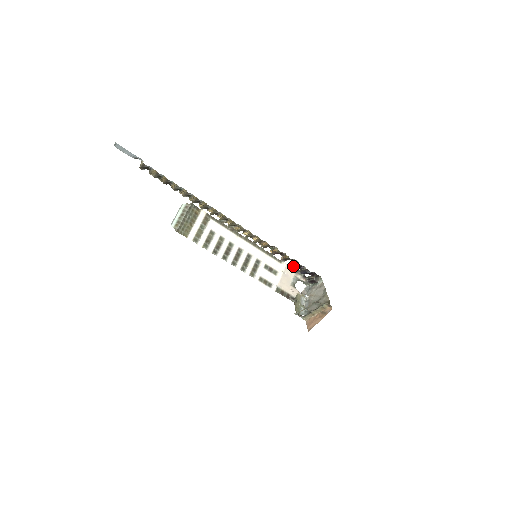
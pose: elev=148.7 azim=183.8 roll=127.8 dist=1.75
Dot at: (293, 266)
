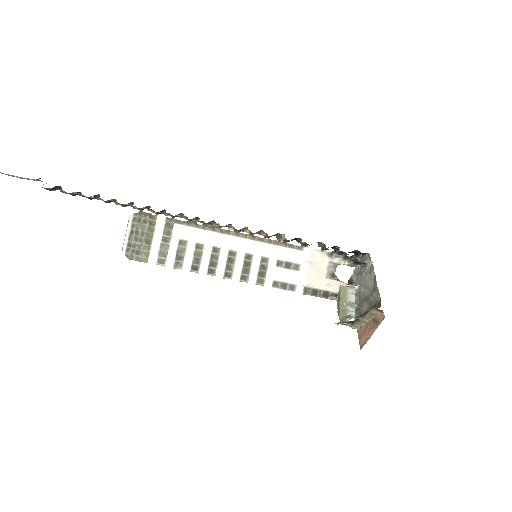
Dot at: (322, 249)
